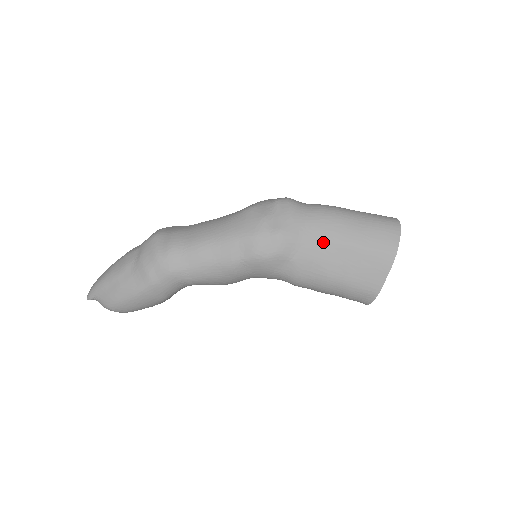
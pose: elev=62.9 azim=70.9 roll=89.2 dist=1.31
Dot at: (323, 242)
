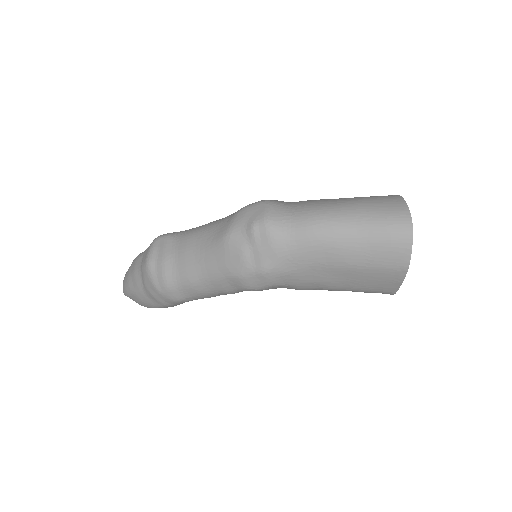
Dot at: (317, 268)
